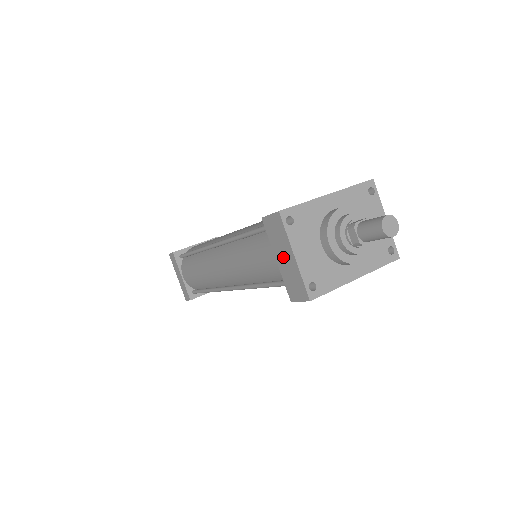
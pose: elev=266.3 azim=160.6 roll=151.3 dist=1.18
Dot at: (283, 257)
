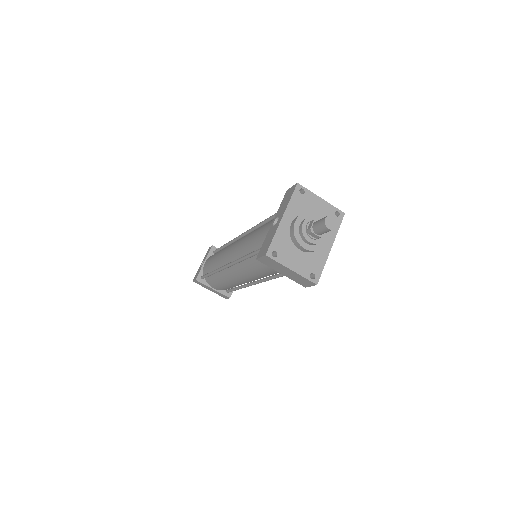
Dot at: (285, 272)
